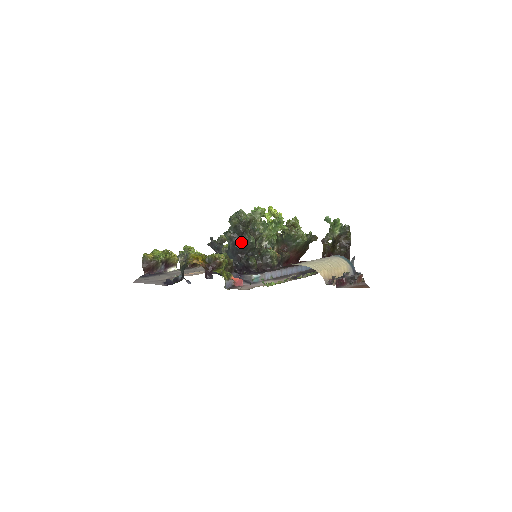
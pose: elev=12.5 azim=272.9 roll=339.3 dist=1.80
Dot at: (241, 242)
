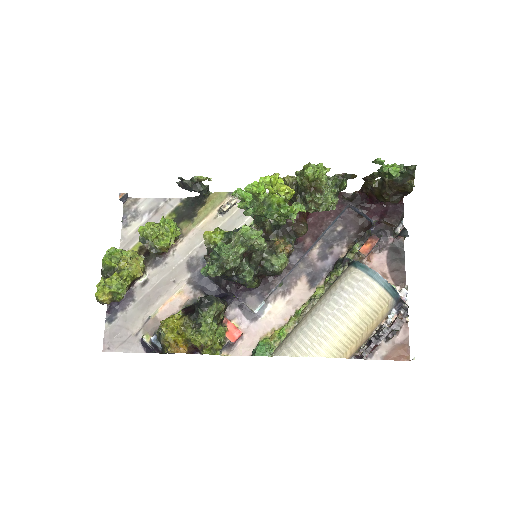
Dot at: (231, 280)
